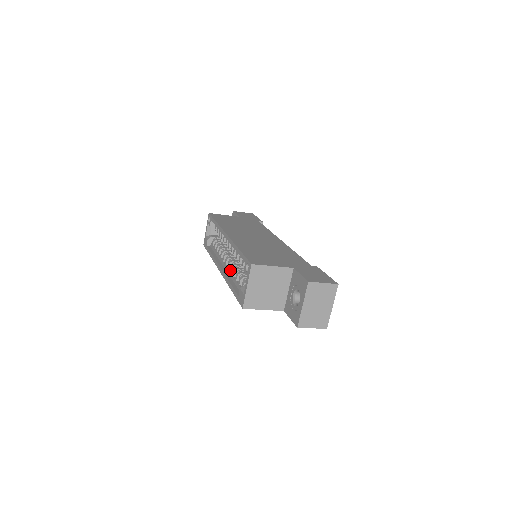
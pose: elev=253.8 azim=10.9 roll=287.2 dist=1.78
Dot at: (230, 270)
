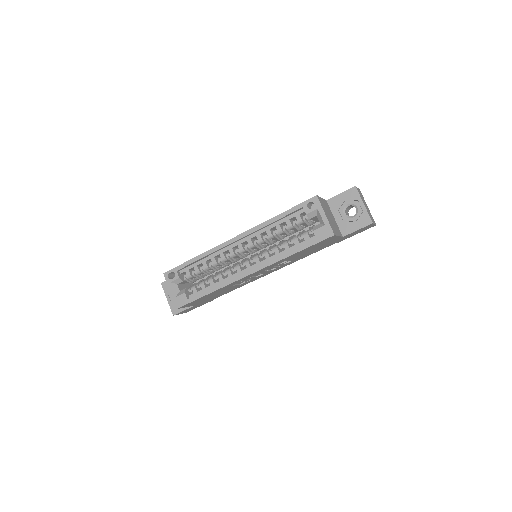
Dot at: (267, 256)
